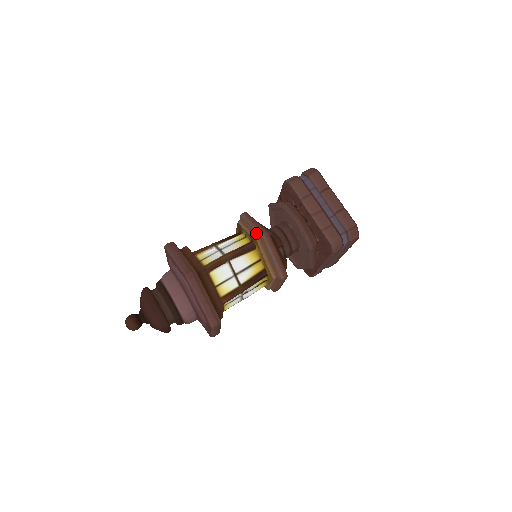
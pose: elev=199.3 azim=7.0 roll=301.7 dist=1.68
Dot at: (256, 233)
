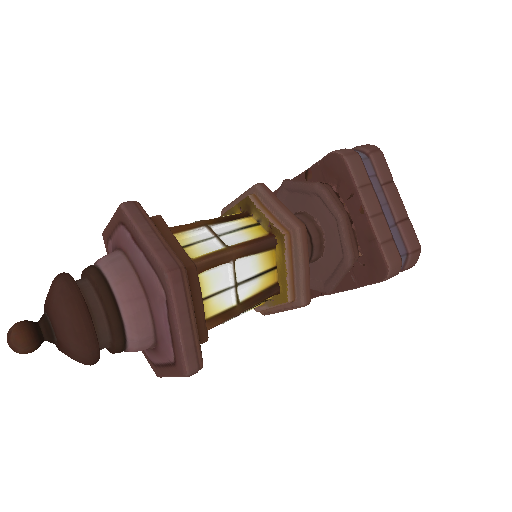
Dot at: (283, 223)
